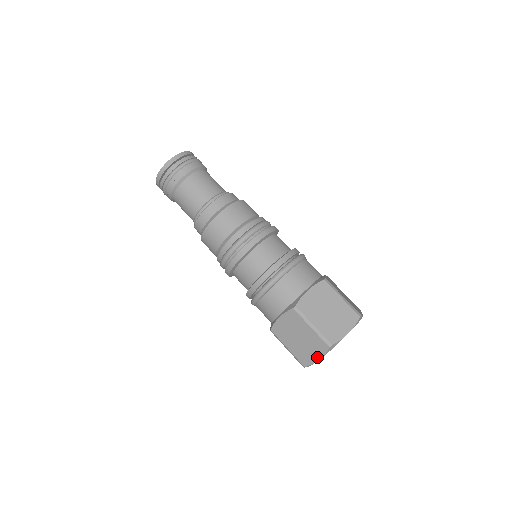
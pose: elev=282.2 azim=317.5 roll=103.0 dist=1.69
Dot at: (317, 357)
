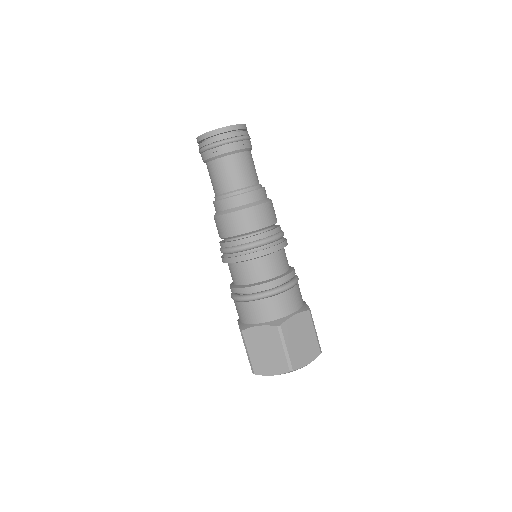
Dot at: occluded
